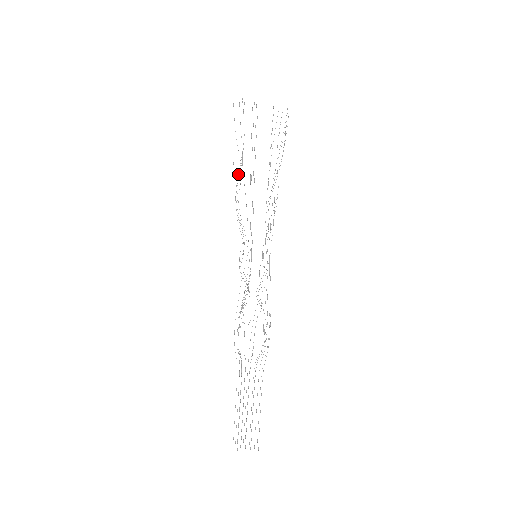
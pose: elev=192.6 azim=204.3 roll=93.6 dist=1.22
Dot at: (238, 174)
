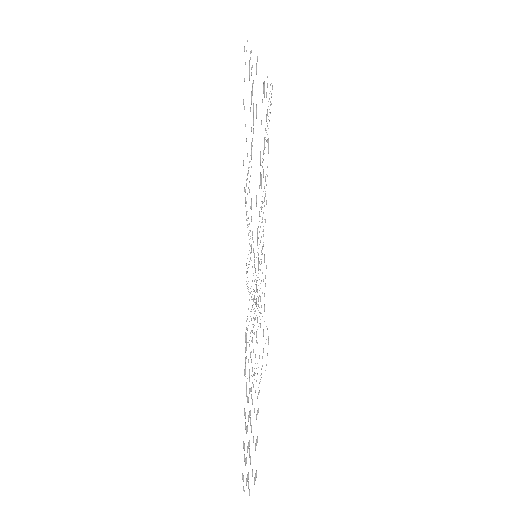
Dot at: occluded
